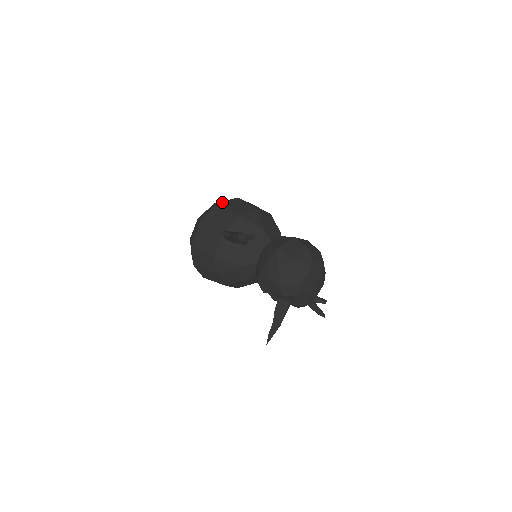
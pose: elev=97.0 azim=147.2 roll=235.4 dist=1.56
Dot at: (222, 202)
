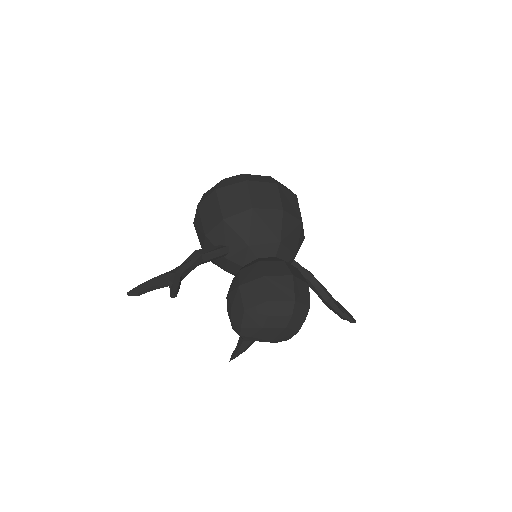
Dot at: (222, 187)
